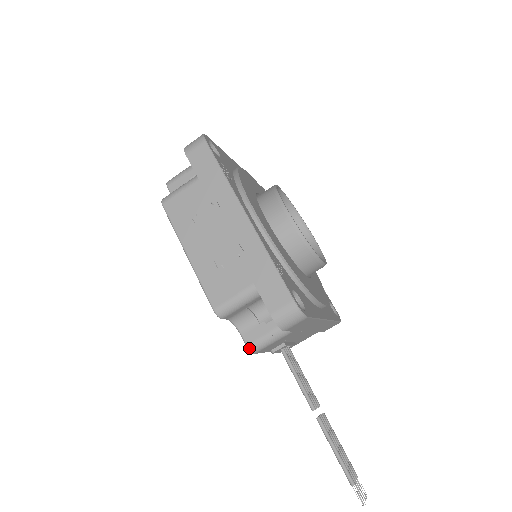
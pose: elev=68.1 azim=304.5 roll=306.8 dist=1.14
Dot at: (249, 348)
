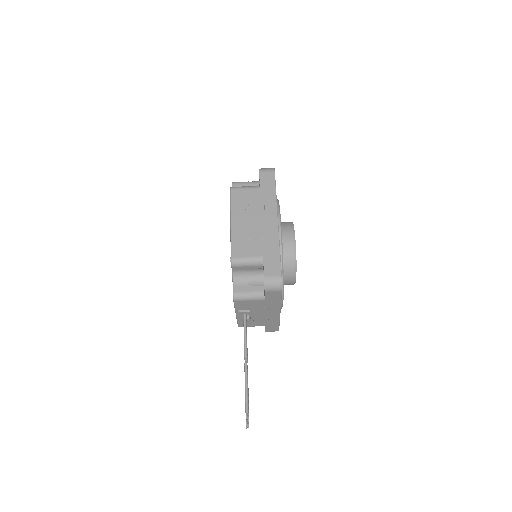
Dot at: (234, 295)
